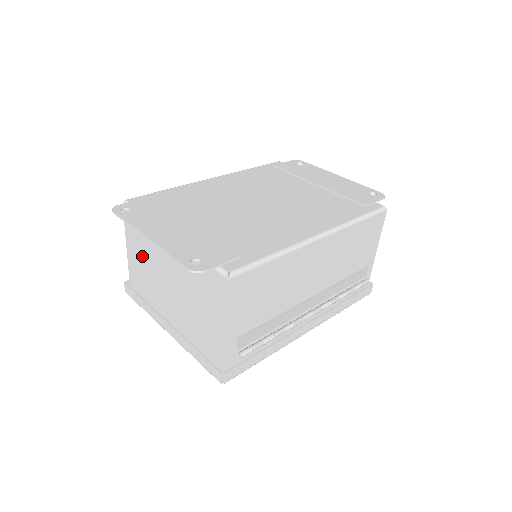
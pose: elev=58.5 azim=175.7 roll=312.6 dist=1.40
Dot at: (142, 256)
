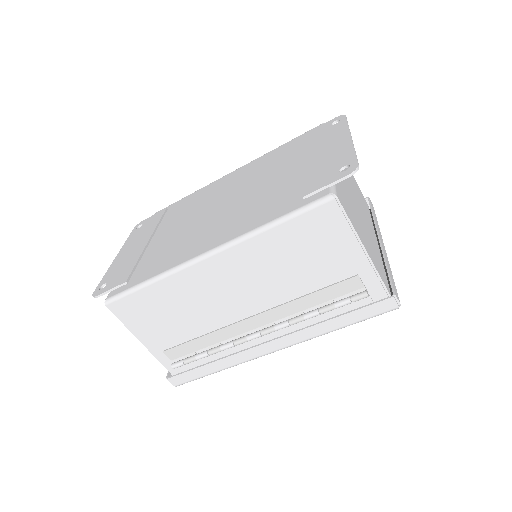
Dot at: occluded
